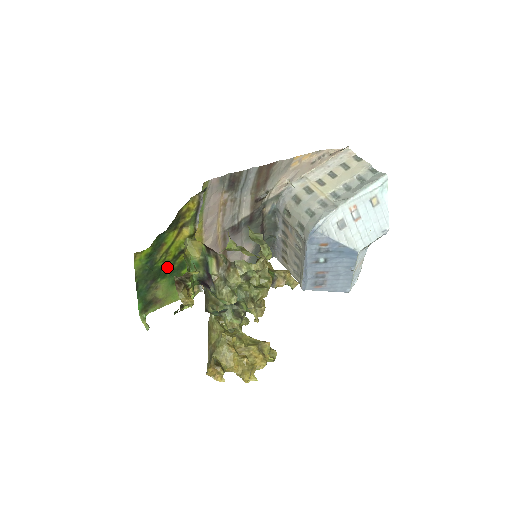
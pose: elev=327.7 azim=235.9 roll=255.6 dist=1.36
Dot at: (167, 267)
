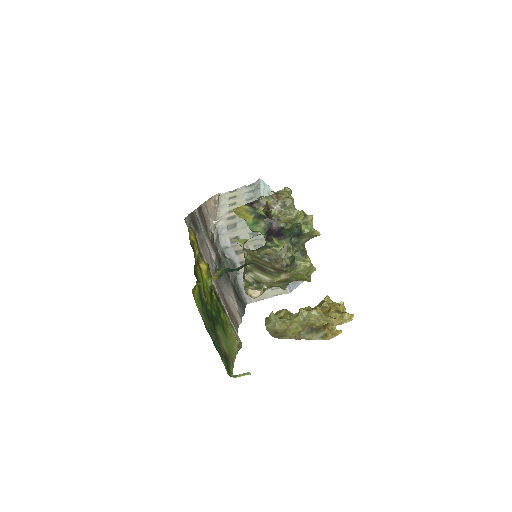
Dot at: (213, 311)
